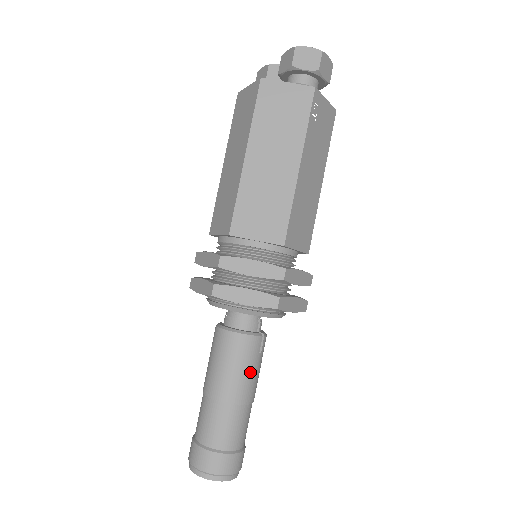
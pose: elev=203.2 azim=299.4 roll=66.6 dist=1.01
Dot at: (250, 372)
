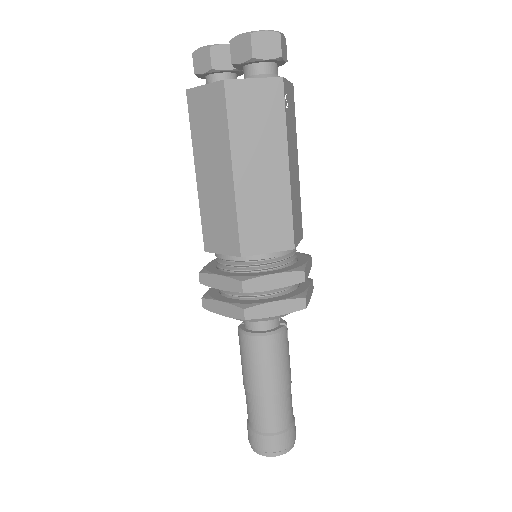
Dot at: (286, 361)
